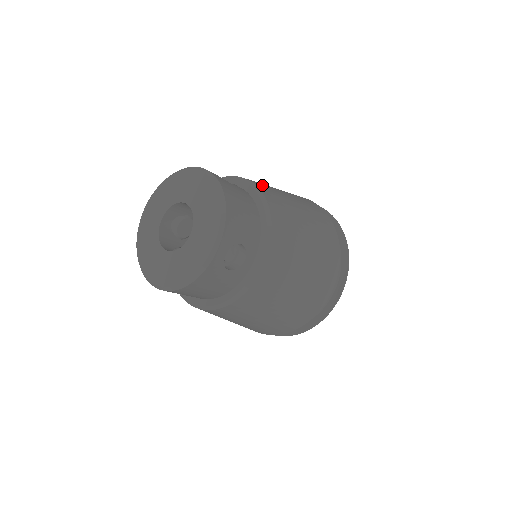
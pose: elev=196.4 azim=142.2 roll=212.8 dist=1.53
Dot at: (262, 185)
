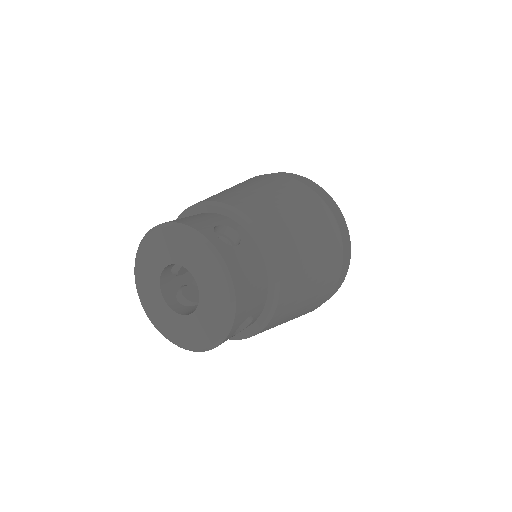
Dot at: (269, 222)
